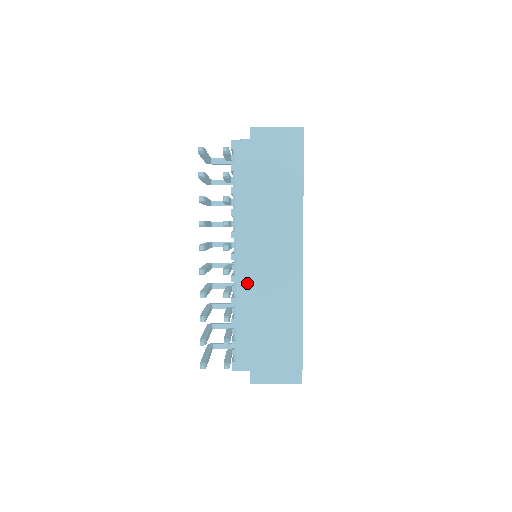
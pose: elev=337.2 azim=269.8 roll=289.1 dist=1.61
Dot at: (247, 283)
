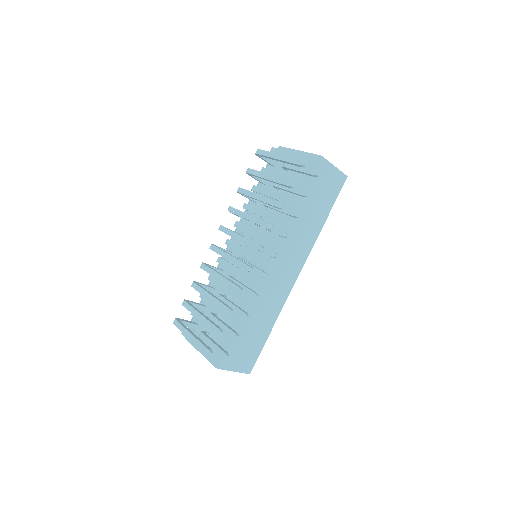
Dot at: (249, 280)
